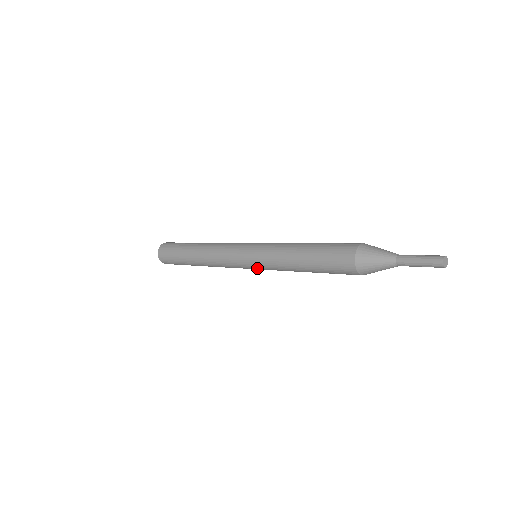
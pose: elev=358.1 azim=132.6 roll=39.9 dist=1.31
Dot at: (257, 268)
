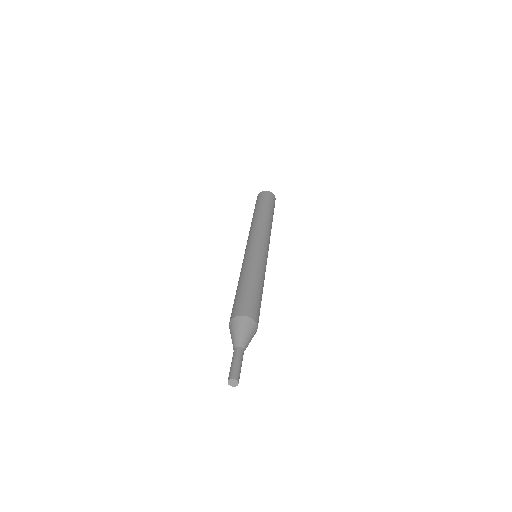
Dot at: occluded
